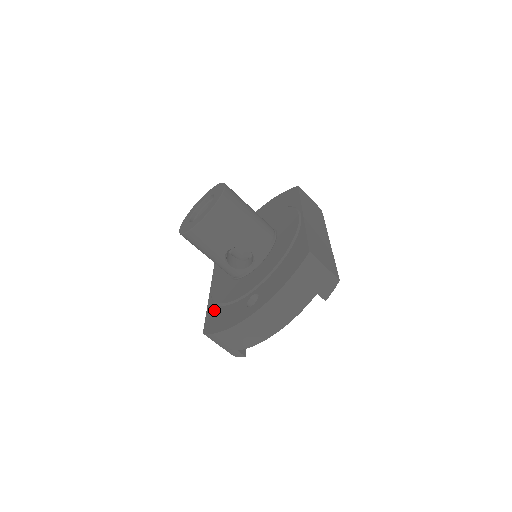
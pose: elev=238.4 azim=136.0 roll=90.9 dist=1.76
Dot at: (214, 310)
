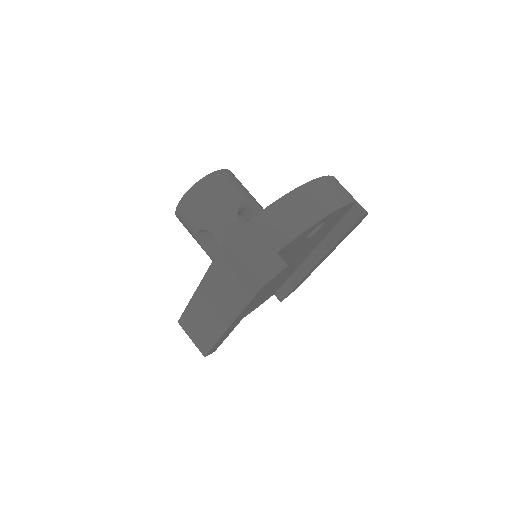
Dot at: occluded
